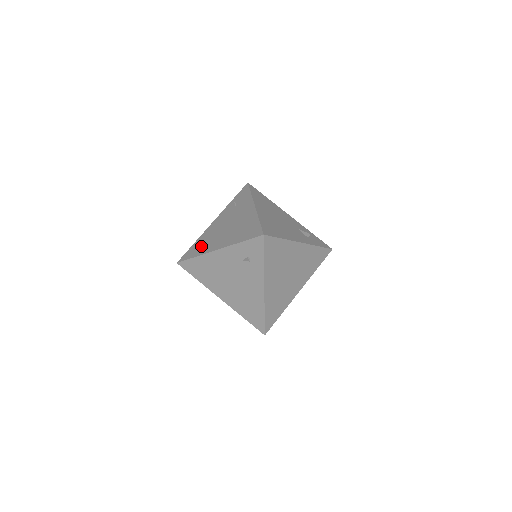
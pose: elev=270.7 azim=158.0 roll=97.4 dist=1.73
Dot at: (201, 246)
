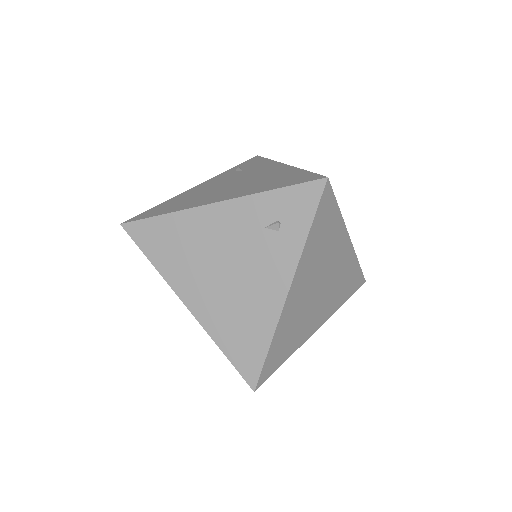
Dot at: (177, 203)
